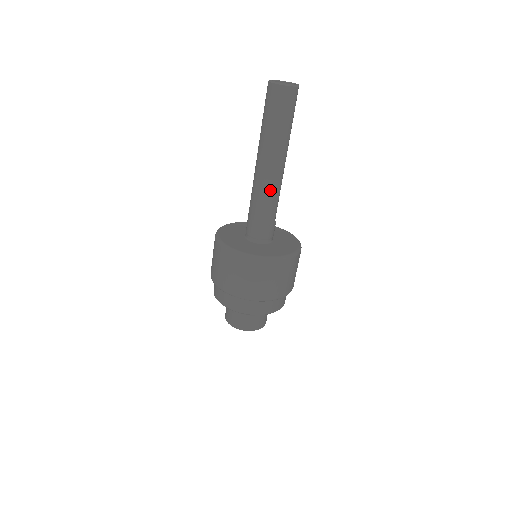
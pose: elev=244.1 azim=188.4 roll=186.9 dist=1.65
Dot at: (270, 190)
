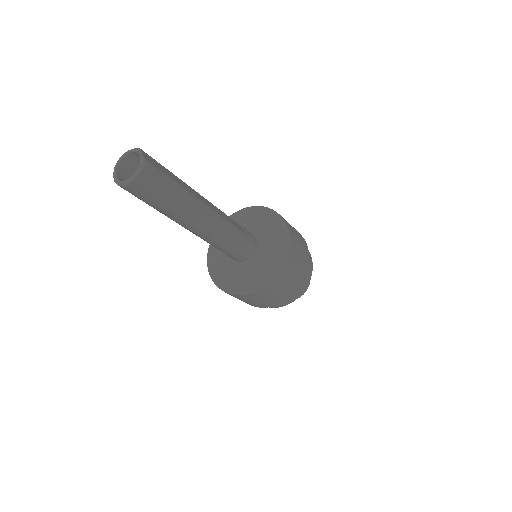
Dot at: (219, 232)
